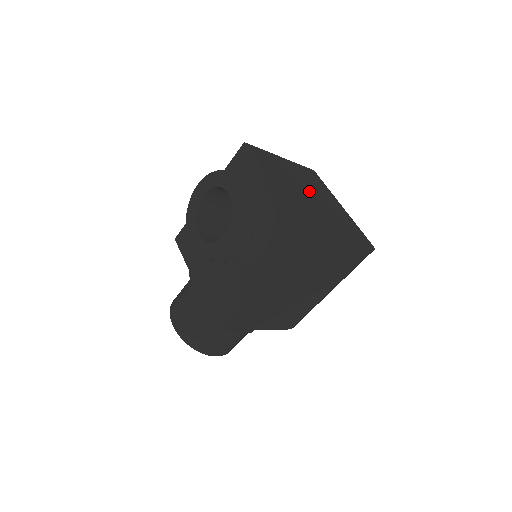
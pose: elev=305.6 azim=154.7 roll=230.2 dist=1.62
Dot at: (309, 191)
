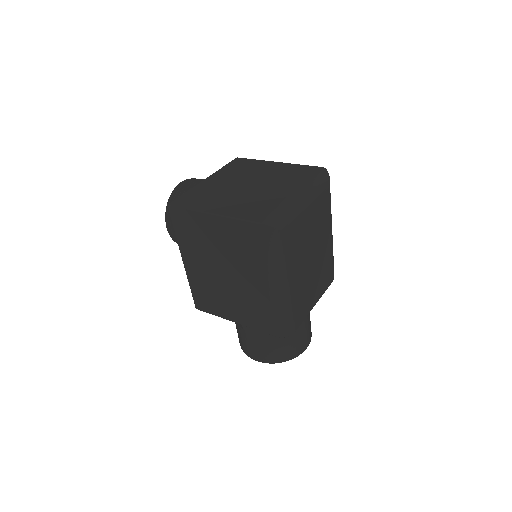
Dot at: (255, 182)
